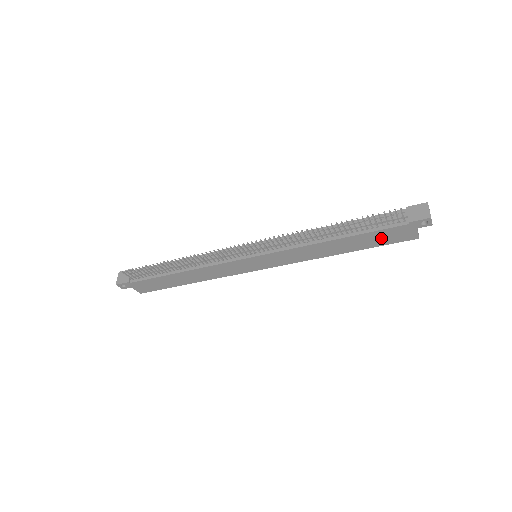
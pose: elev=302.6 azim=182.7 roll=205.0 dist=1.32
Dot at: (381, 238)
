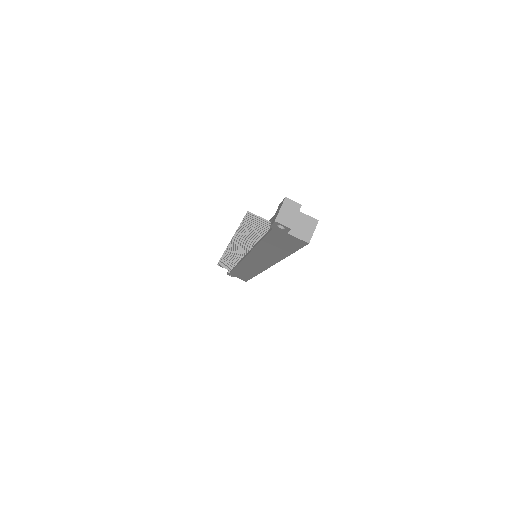
Dot at: (282, 243)
